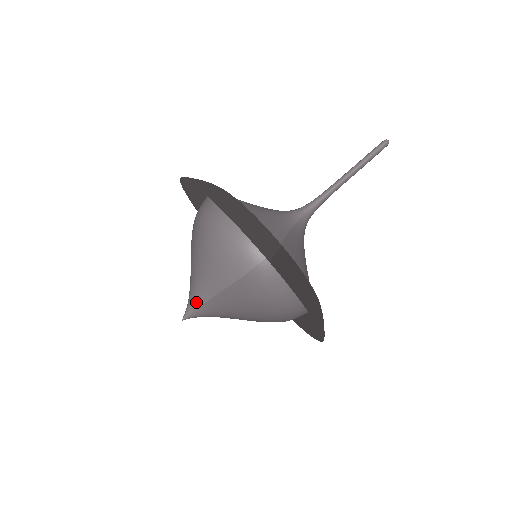
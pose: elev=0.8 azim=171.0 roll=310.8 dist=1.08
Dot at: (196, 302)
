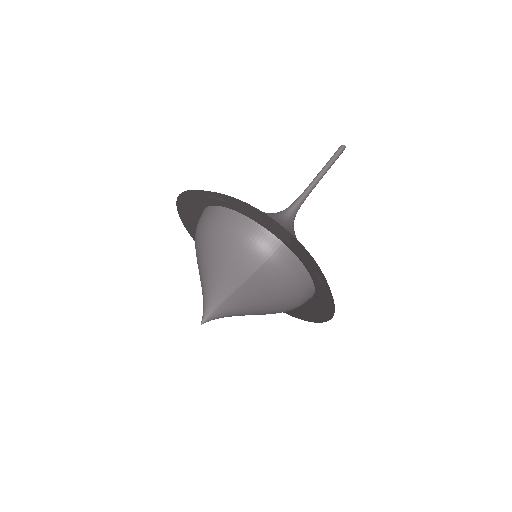
Dot at: (214, 304)
